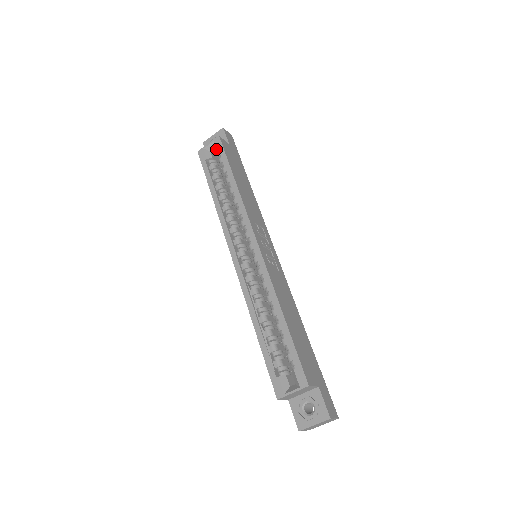
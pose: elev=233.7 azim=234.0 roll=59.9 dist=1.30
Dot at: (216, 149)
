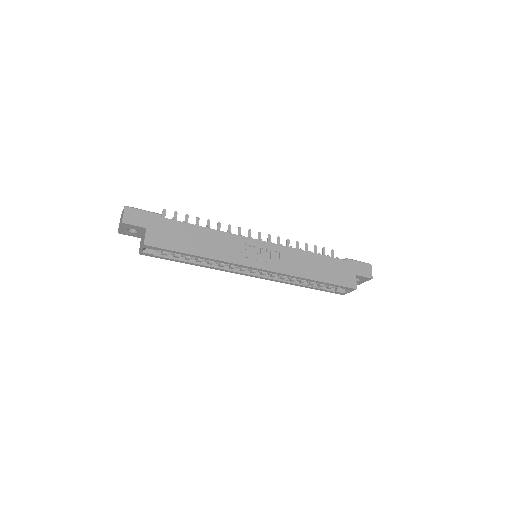
Dot at: occluded
